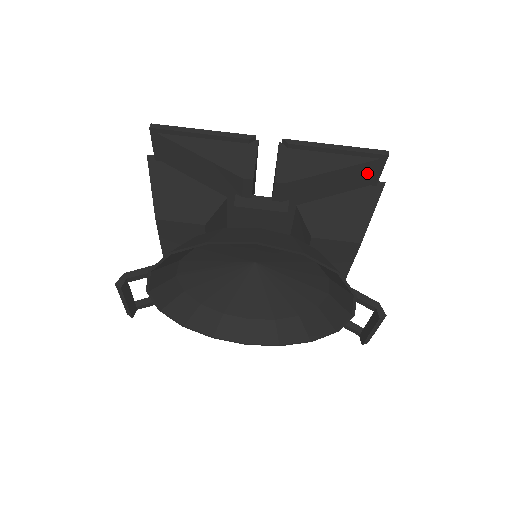
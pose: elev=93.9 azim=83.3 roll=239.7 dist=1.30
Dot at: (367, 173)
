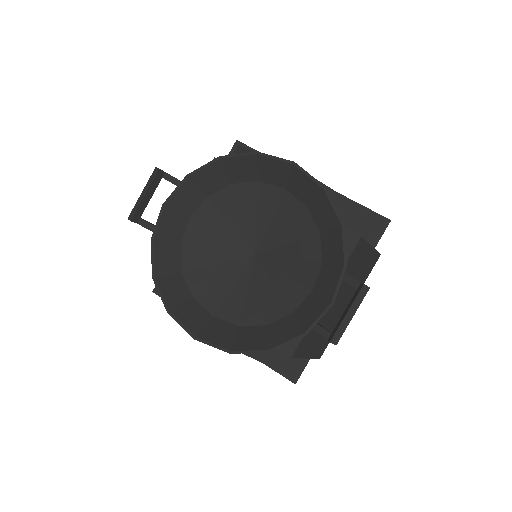
Dot at: (371, 229)
